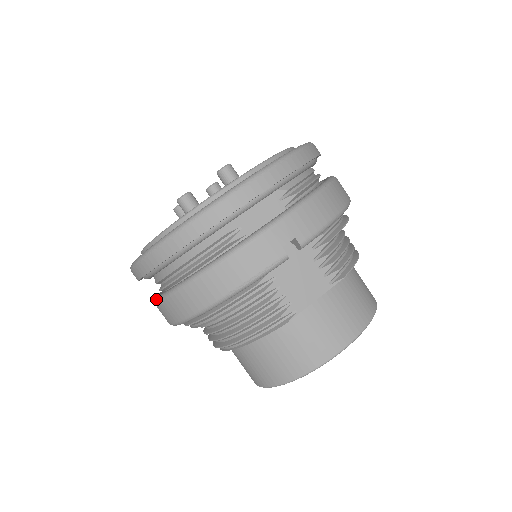
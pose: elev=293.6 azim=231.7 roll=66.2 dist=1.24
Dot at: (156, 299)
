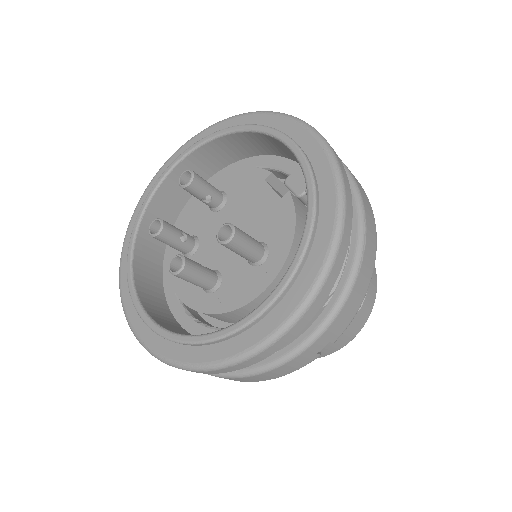
Dot at: occluded
